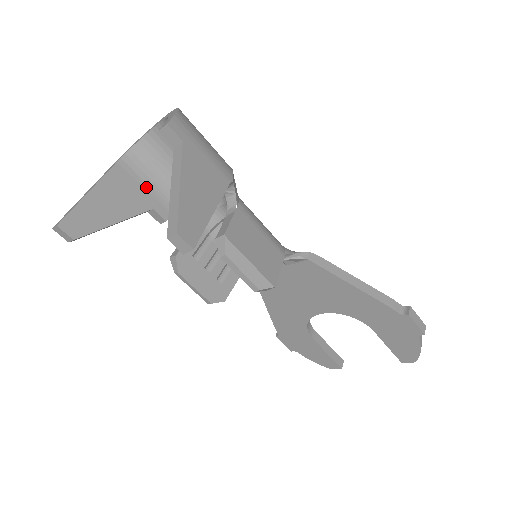
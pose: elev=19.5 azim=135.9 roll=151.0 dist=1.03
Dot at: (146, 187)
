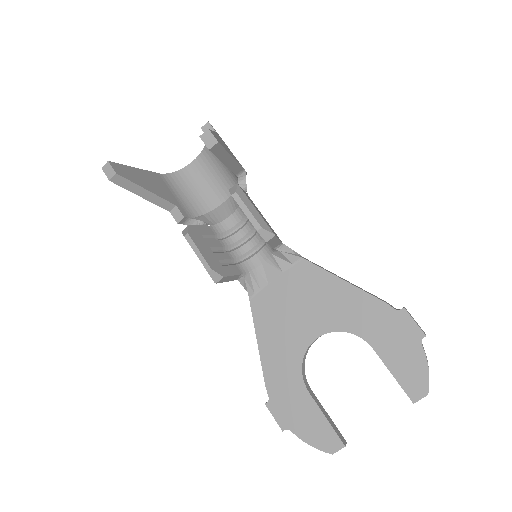
Dot at: (174, 195)
